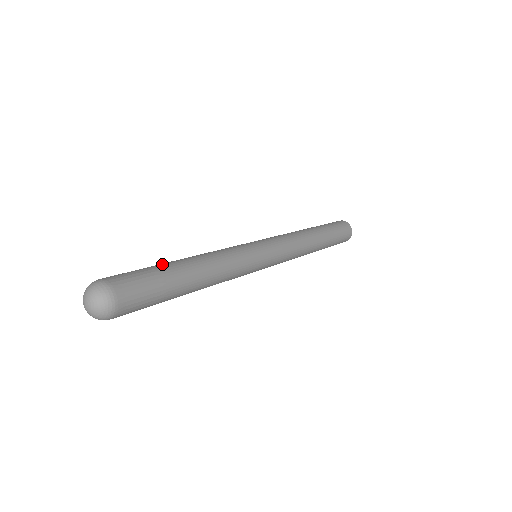
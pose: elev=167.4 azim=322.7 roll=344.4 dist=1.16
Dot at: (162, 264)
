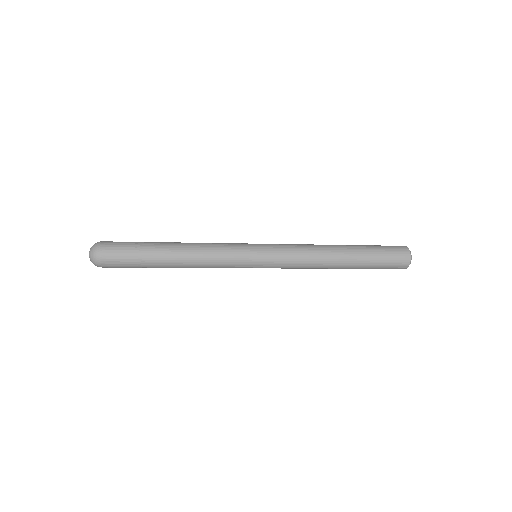
Dot at: (151, 243)
